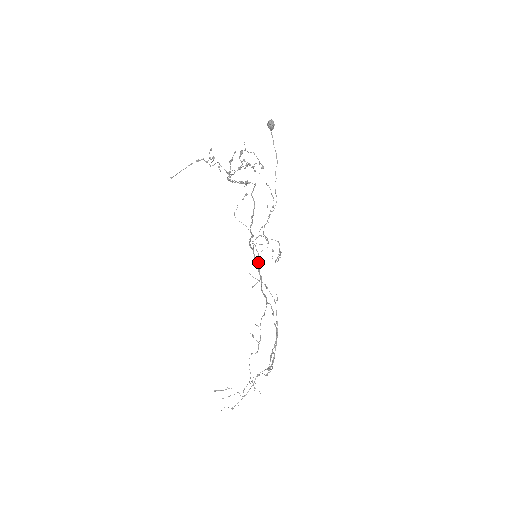
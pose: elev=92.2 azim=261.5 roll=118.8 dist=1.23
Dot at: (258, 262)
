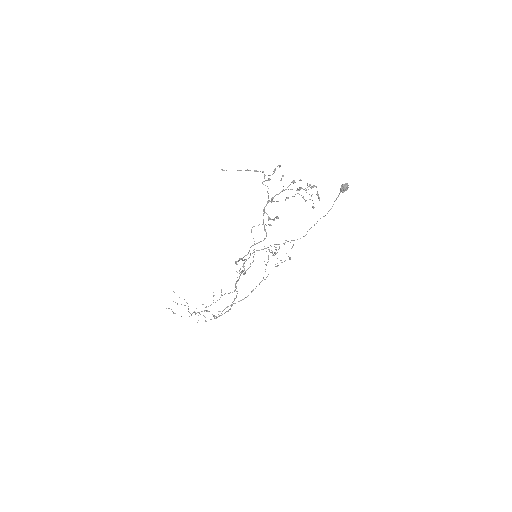
Dot at: (244, 268)
